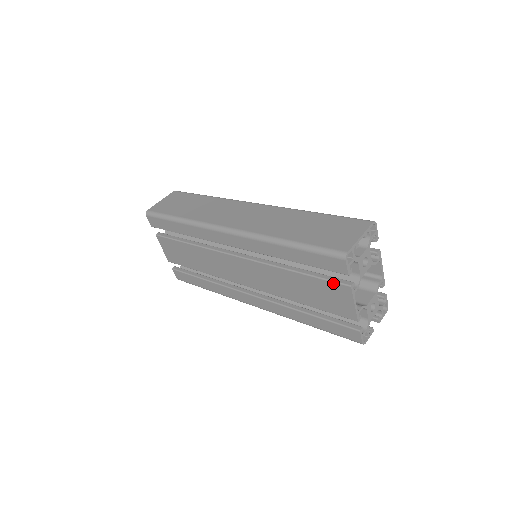
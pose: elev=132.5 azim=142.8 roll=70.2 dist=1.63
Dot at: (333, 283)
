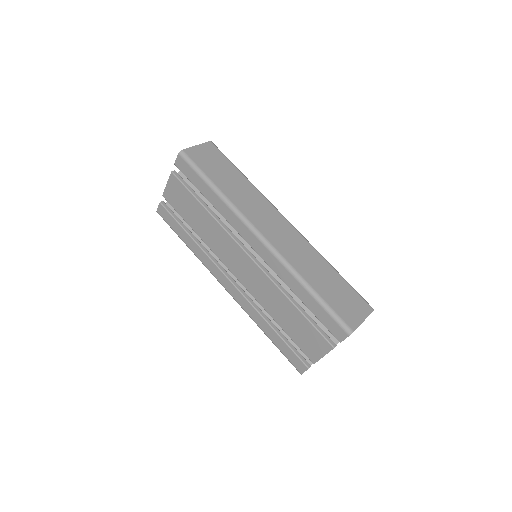
Dot at: (322, 336)
